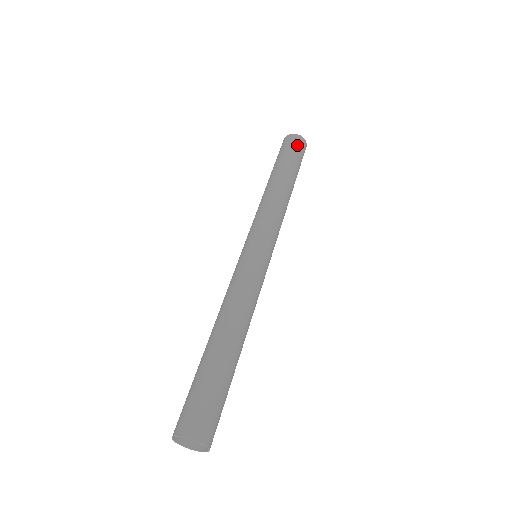
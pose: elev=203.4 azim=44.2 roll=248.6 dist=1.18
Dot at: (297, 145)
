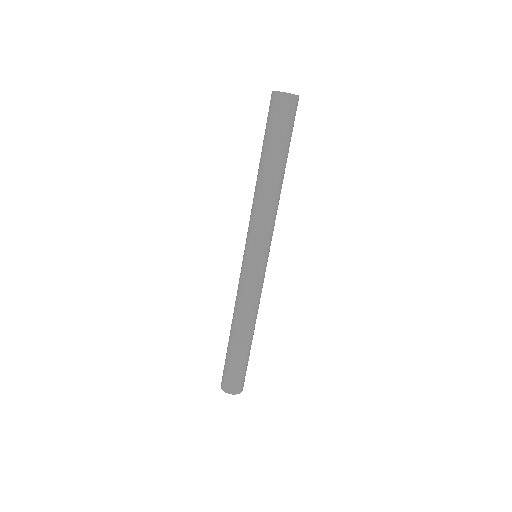
Dot at: (277, 111)
